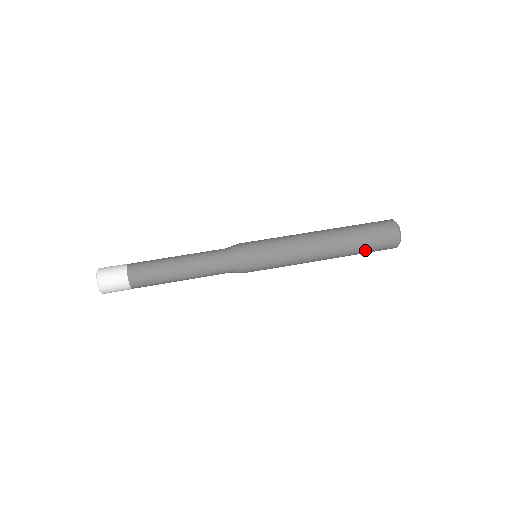
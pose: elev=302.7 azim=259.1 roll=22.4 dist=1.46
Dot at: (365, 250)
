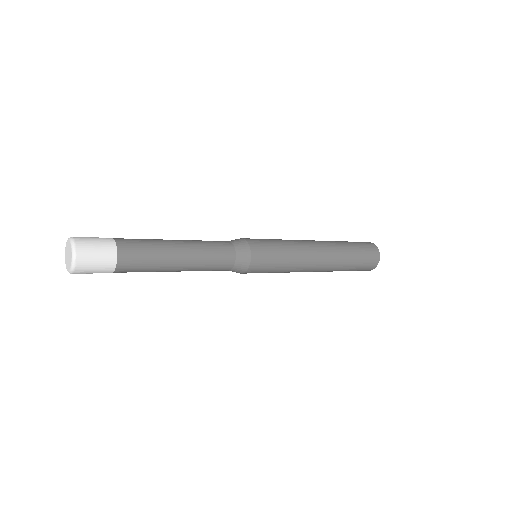
Dot at: (355, 255)
